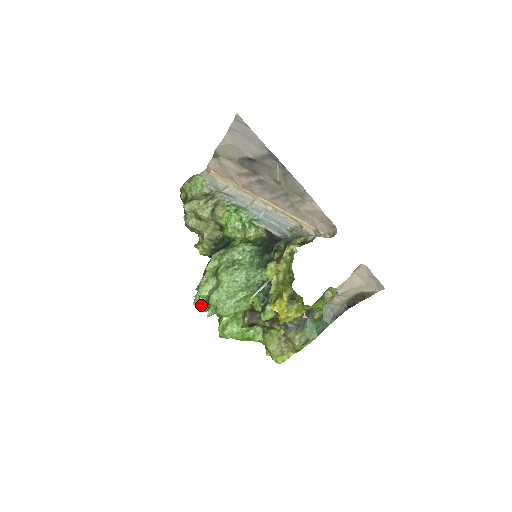
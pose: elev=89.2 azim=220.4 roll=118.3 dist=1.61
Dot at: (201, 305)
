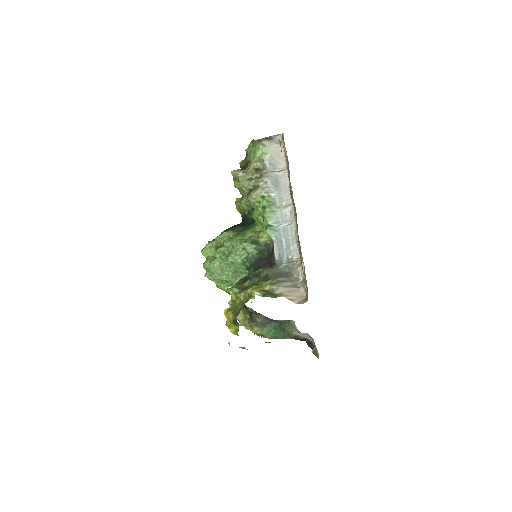
Dot at: occluded
